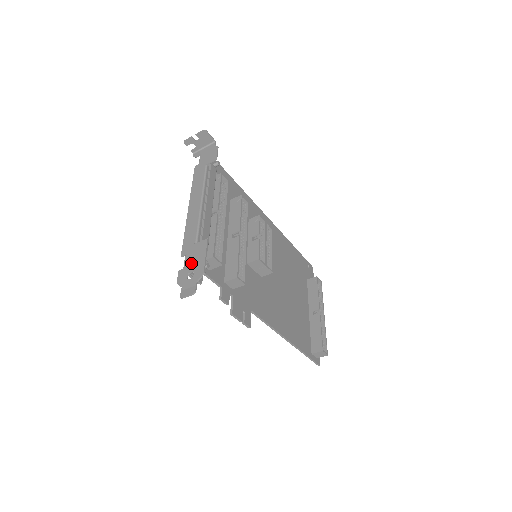
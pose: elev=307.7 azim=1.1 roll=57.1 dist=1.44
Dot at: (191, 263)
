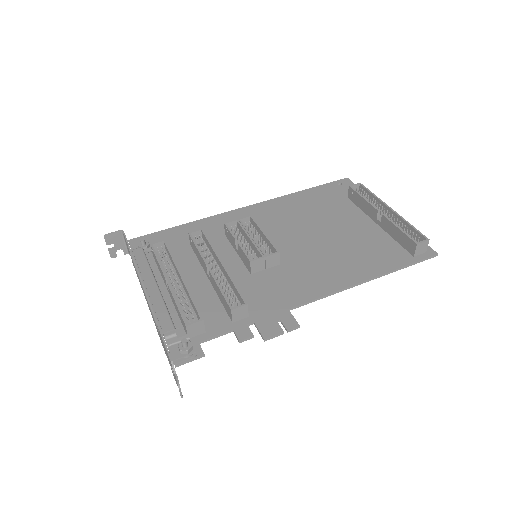
Dot at: occluded
